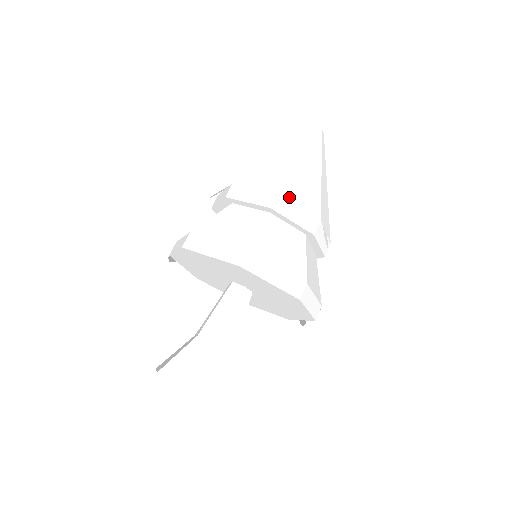
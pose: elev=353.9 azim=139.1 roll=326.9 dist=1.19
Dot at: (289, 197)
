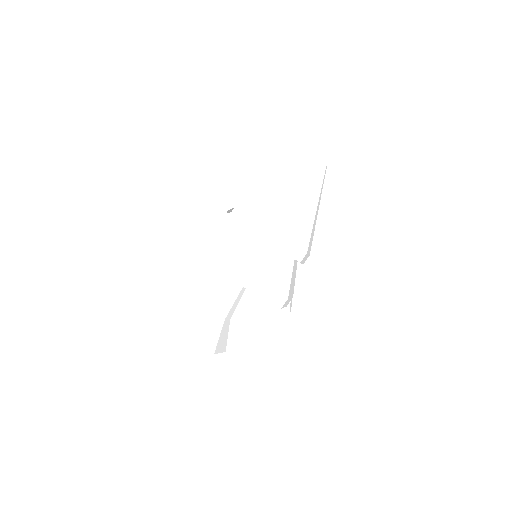
Dot at: (261, 217)
